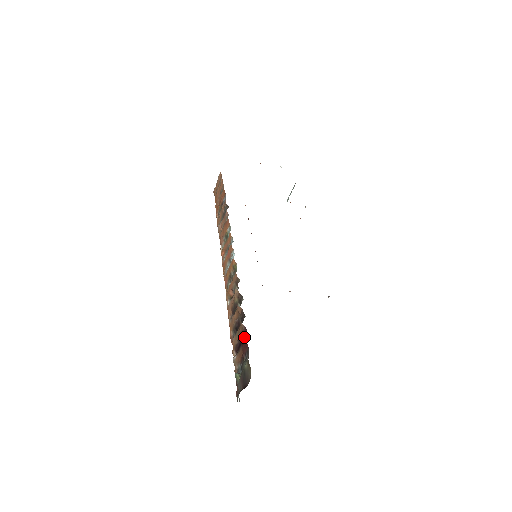
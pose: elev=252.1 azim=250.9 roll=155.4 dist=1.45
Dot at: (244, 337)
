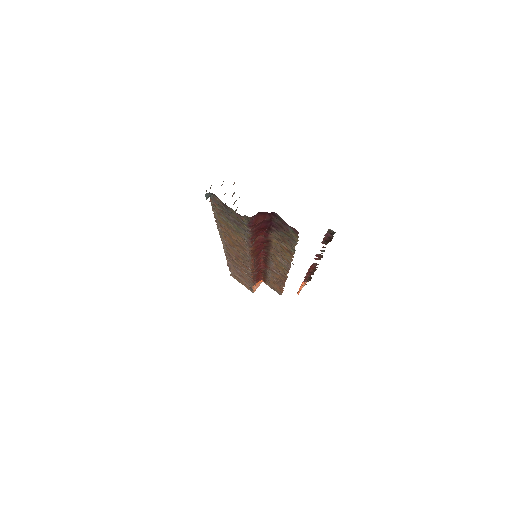
Dot at: occluded
